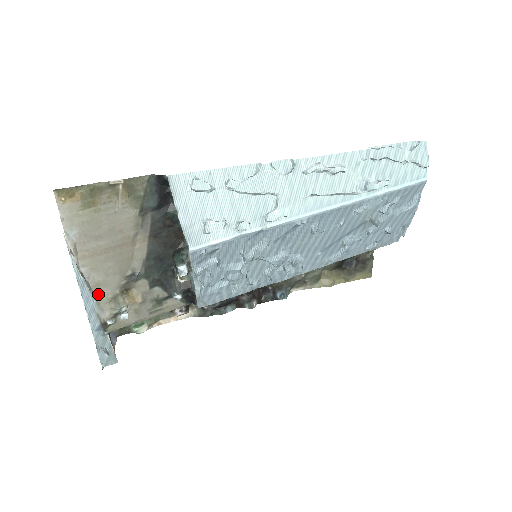
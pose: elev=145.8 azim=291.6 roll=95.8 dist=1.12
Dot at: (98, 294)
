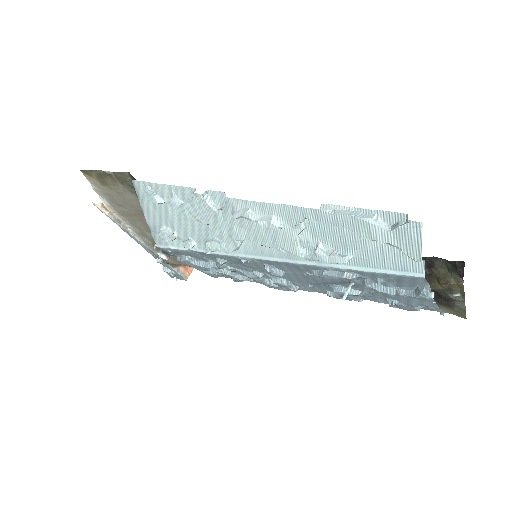
Dot at: (143, 239)
